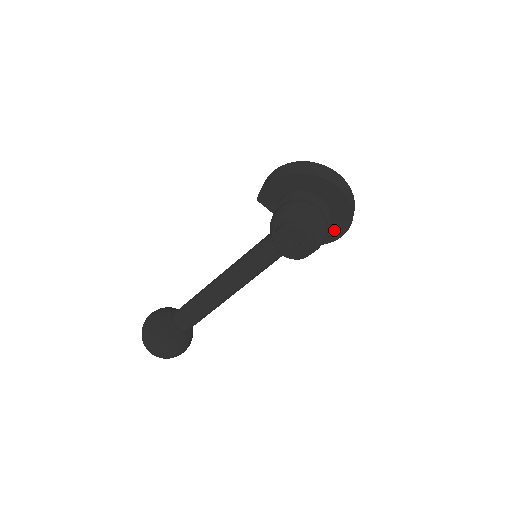
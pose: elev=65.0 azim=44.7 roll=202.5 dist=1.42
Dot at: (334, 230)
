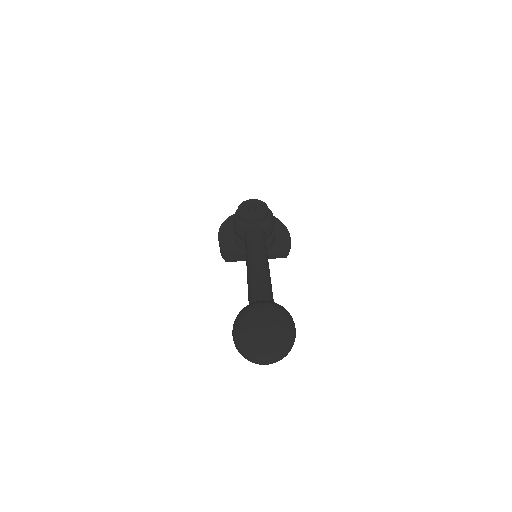
Dot at: (281, 233)
